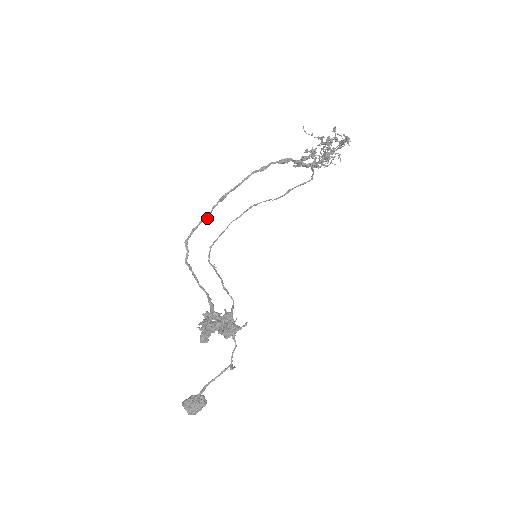
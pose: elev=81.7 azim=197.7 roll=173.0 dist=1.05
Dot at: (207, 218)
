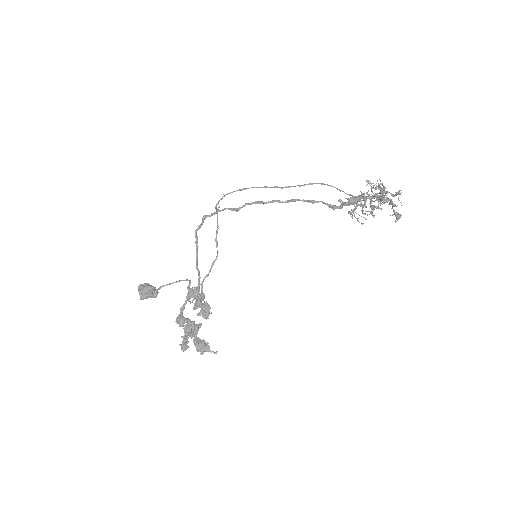
Dot at: (235, 210)
